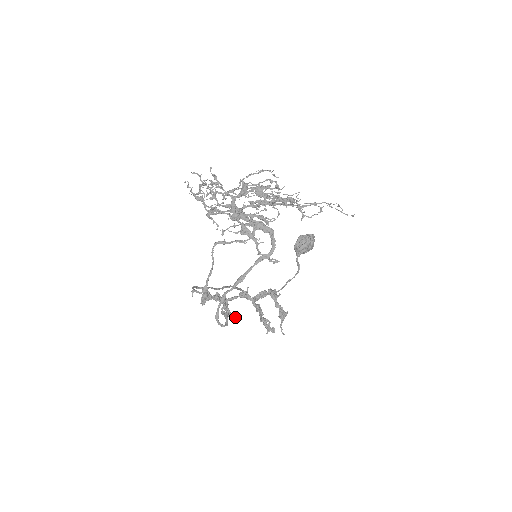
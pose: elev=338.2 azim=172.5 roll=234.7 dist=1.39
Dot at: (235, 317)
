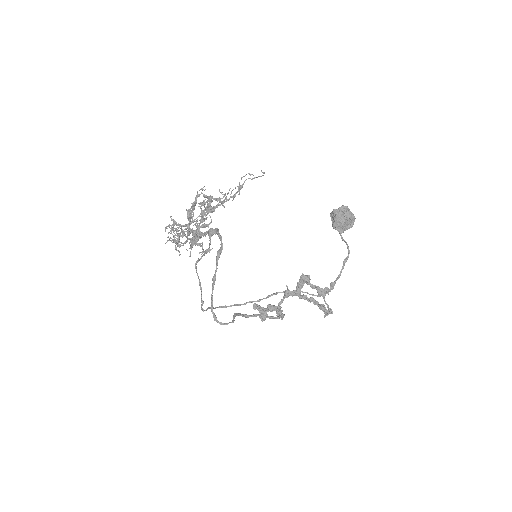
Dot at: (280, 316)
